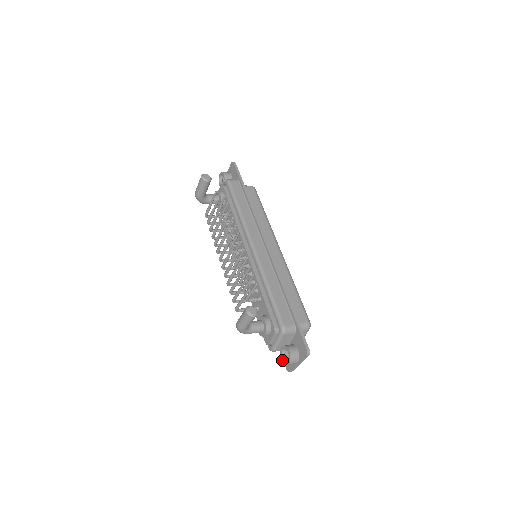
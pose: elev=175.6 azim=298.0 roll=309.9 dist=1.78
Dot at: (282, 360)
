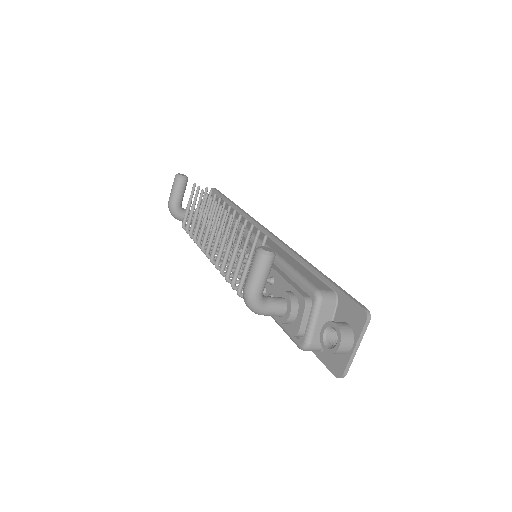
Dot at: (326, 350)
